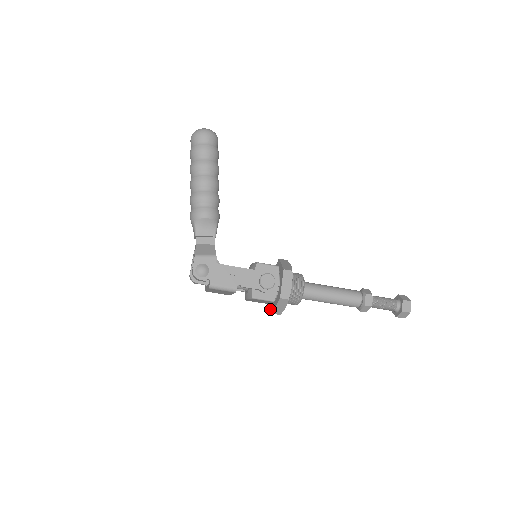
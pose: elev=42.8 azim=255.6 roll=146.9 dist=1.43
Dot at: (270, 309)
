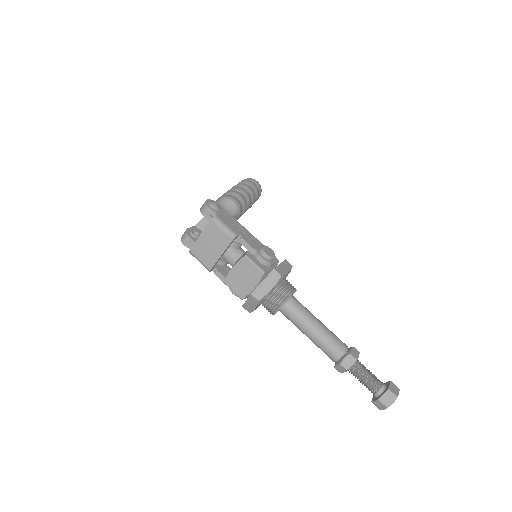
Dot at: occluded
